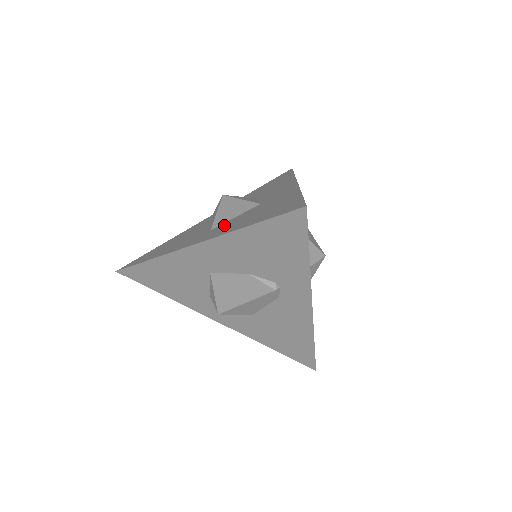
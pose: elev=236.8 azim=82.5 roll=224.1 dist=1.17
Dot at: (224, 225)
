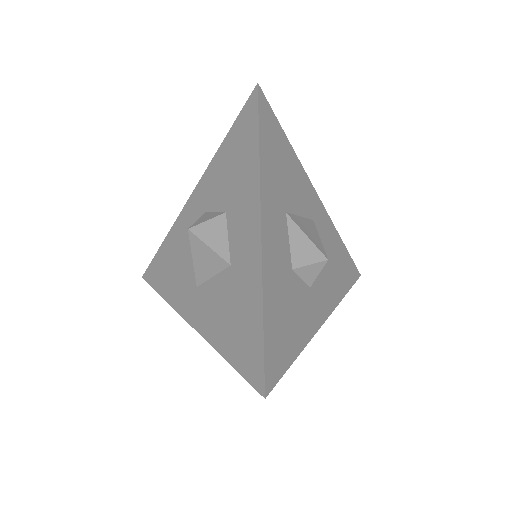
Dot at: (205, 297)
